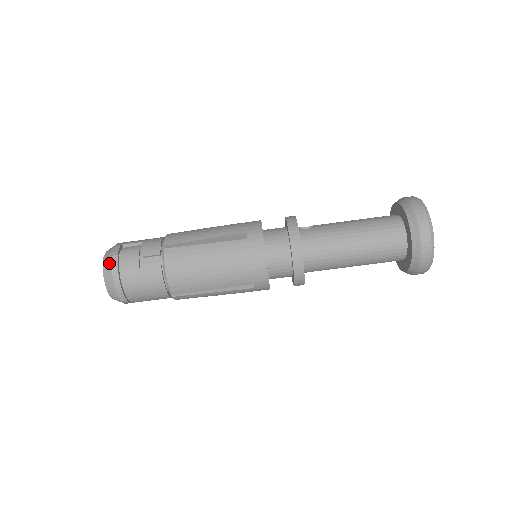
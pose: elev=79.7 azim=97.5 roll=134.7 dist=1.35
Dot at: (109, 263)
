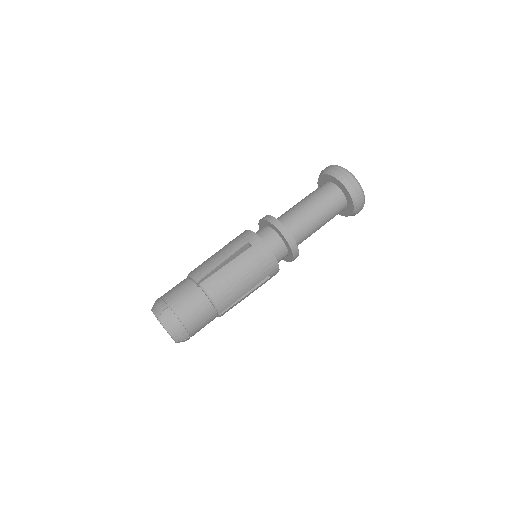
Dot at: occluded
